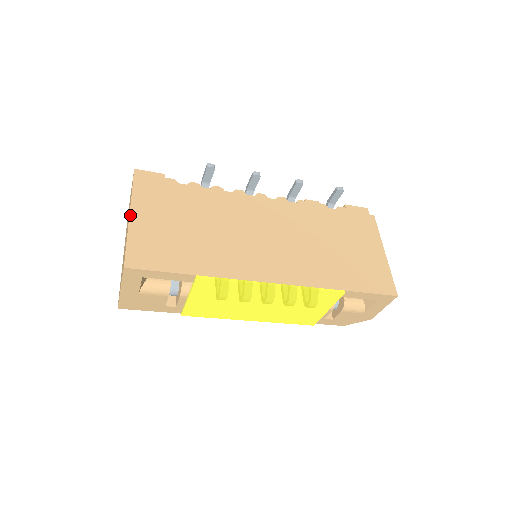
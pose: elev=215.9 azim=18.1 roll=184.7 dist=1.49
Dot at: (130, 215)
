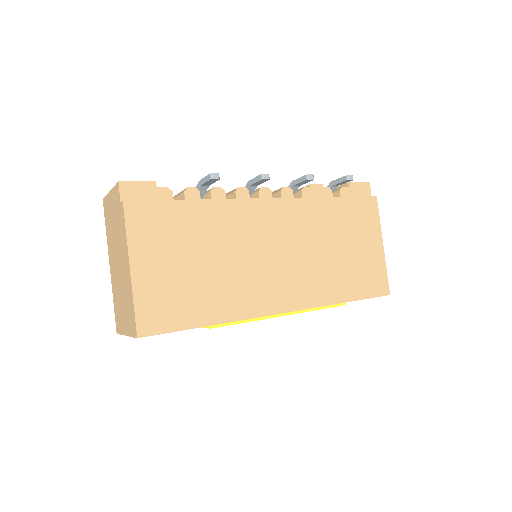
Dot at: (130, 264)
